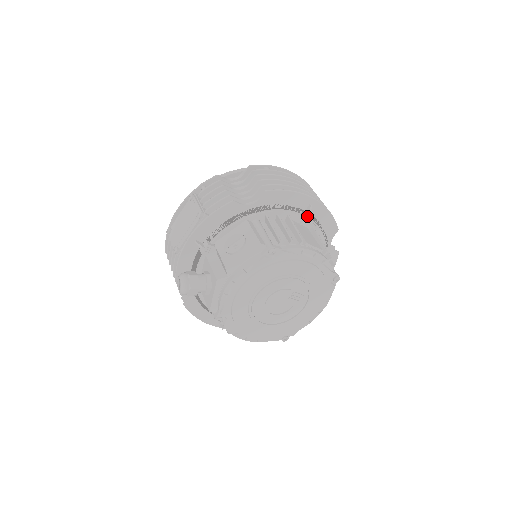
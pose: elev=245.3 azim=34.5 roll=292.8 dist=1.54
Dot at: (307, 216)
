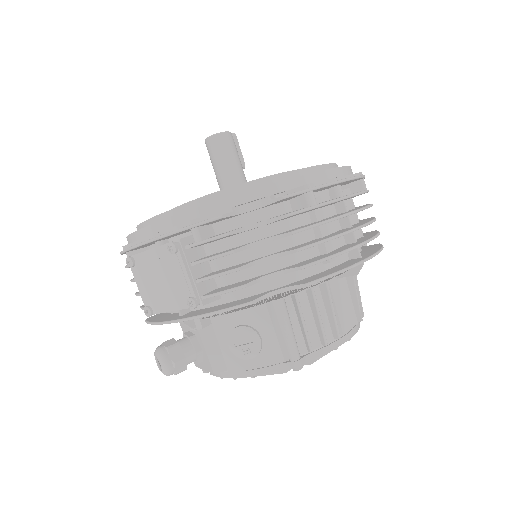
Dot at: (351, 275)
